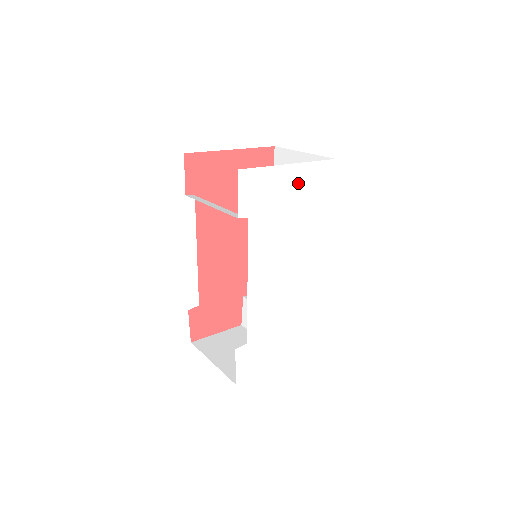
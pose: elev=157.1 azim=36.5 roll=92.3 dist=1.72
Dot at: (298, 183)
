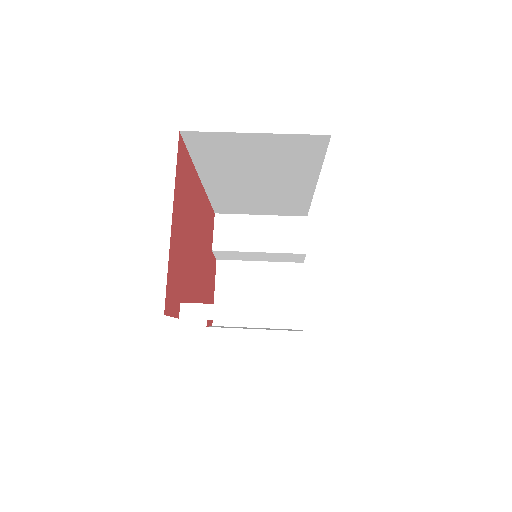
Dot at: occluded
